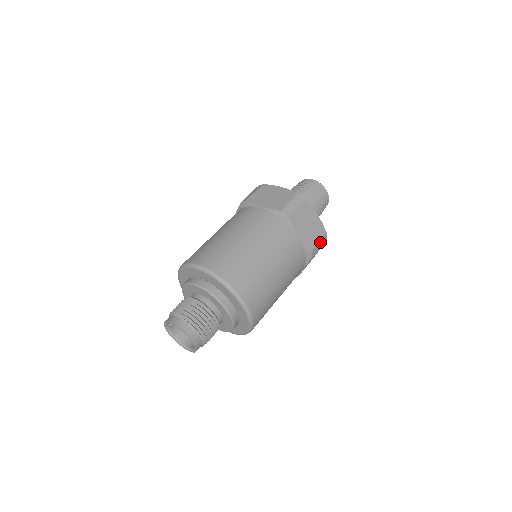
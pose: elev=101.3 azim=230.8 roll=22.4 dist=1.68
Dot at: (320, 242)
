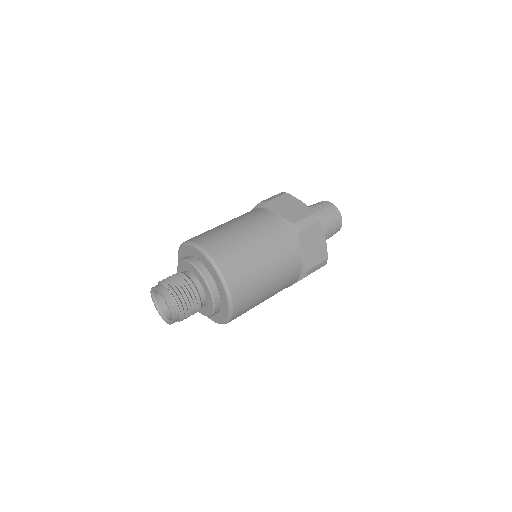
Dot at: occluded
